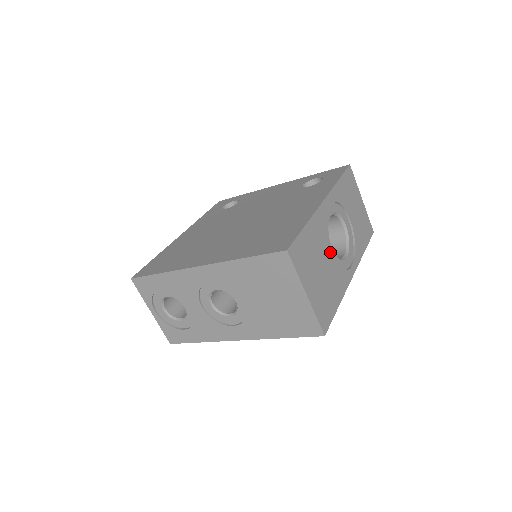
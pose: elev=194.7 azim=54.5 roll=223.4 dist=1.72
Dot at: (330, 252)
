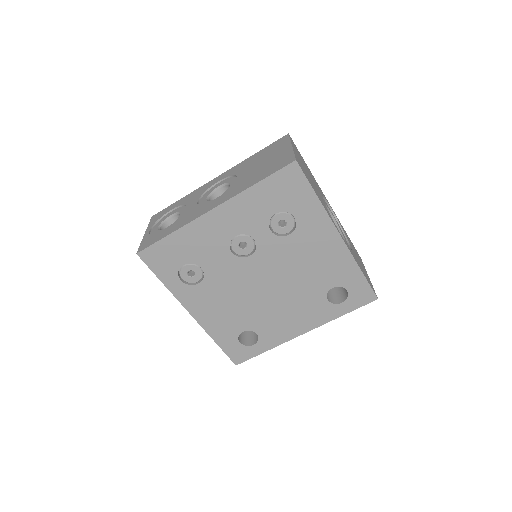
Dot at: occluded
